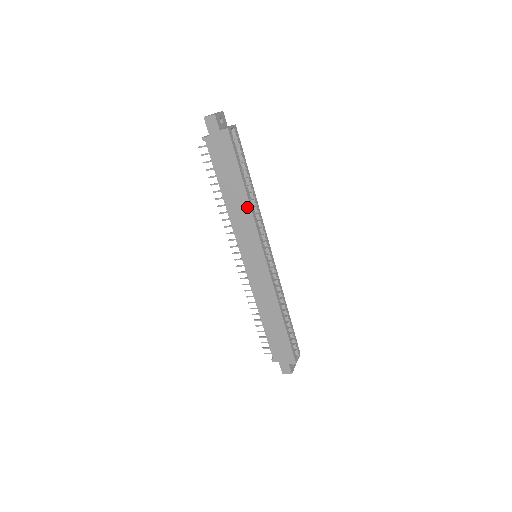
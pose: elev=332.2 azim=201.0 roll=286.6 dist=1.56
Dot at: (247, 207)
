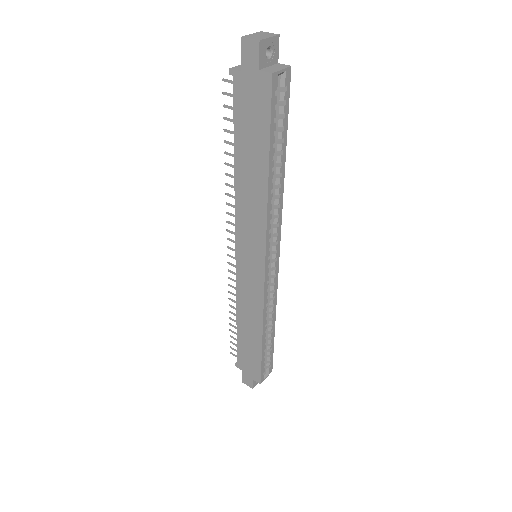
Dot at: (263, 198)
